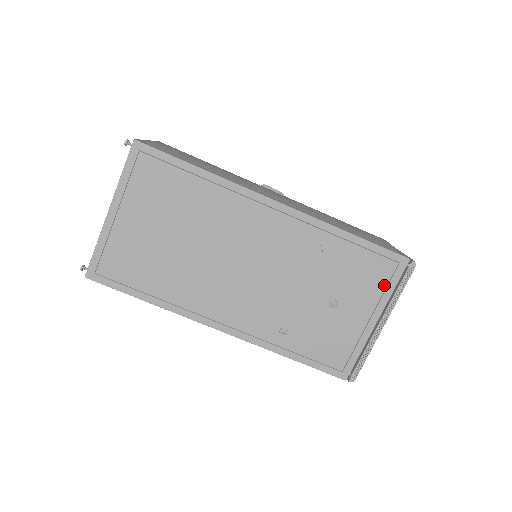
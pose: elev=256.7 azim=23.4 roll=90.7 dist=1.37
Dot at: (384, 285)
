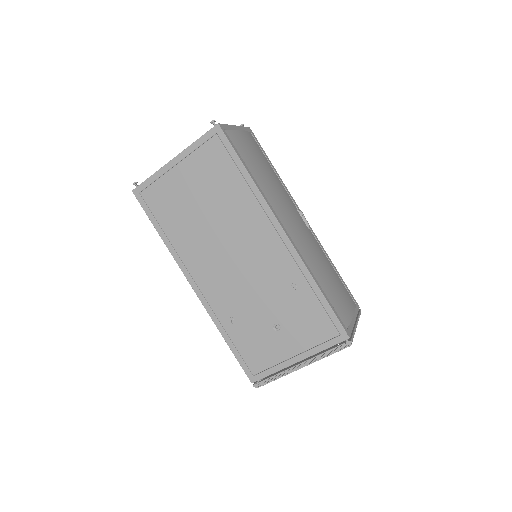
Dot at: (320, 341)
